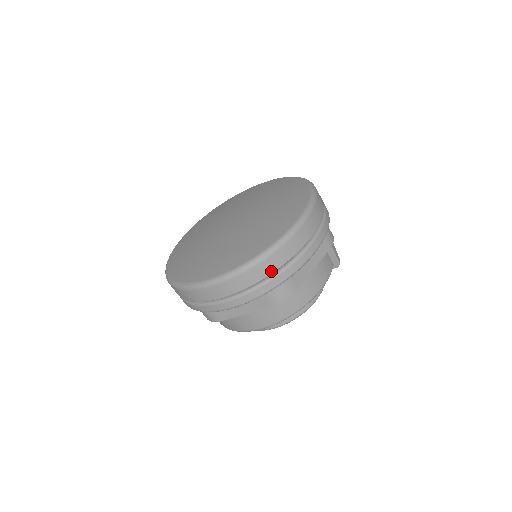
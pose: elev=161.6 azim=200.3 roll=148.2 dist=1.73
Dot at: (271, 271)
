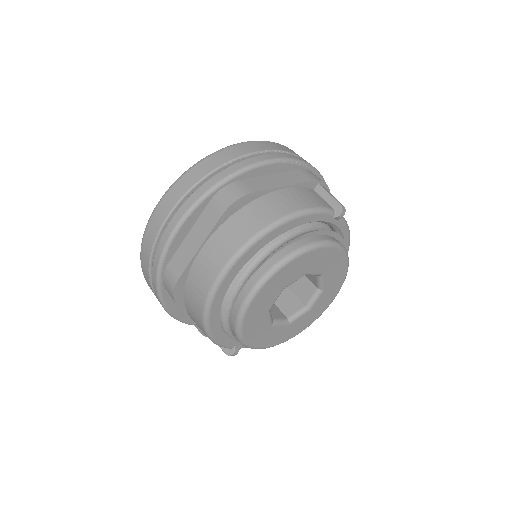
Dot at: (212, 168)
